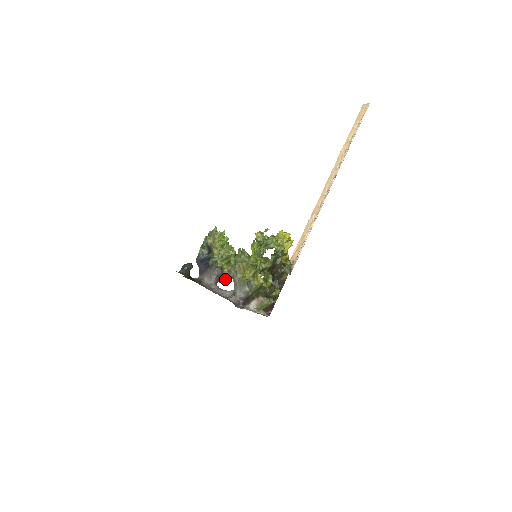
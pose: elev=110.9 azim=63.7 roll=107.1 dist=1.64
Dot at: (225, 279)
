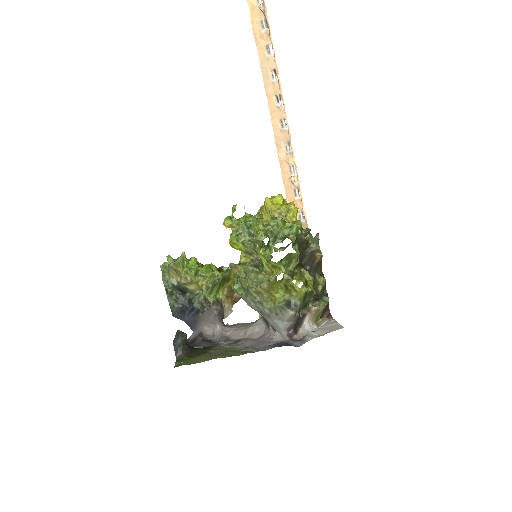
Dot at: (229, 309)
